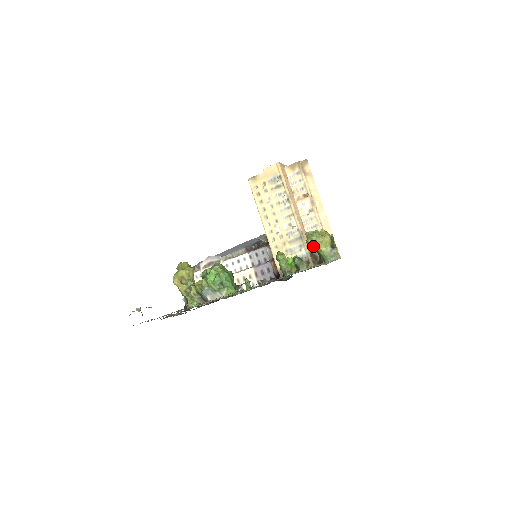
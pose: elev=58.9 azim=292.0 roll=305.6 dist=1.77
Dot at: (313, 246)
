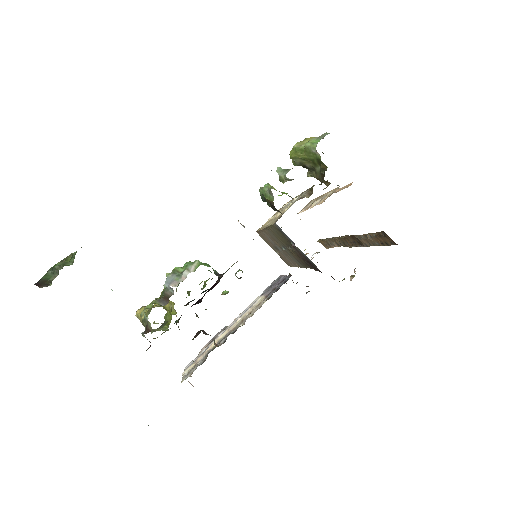
Dot at: (296, 150)
